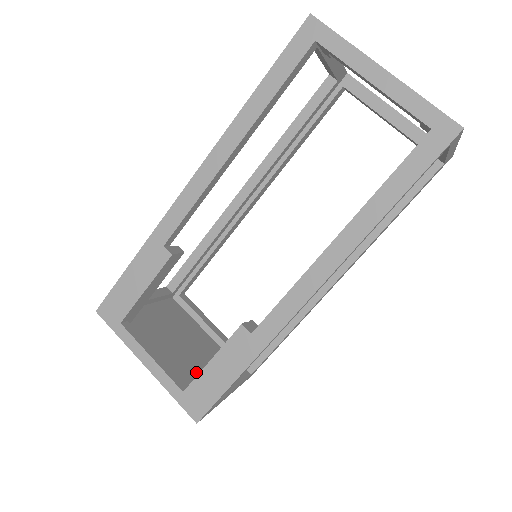
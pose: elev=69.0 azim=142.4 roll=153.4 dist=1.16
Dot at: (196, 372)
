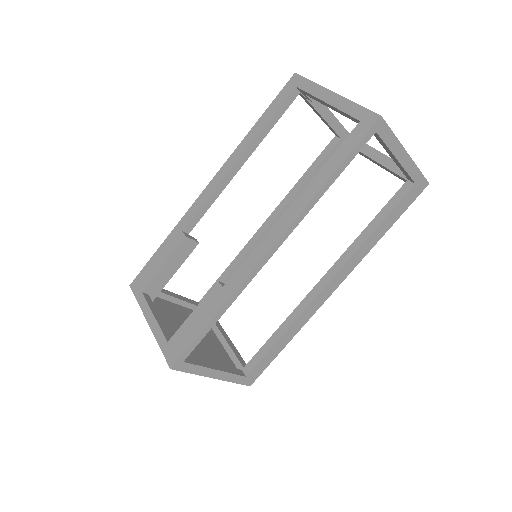
Dot at: occluded
